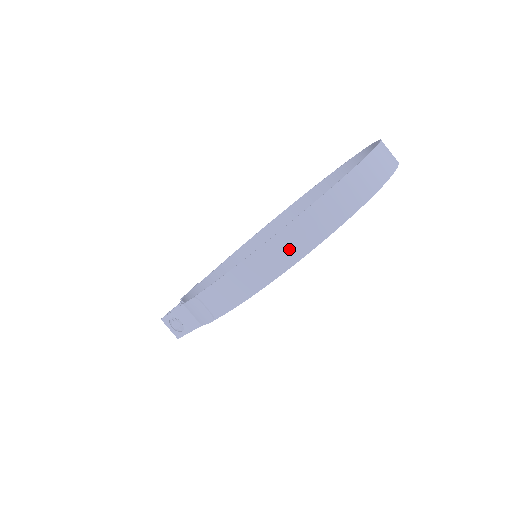
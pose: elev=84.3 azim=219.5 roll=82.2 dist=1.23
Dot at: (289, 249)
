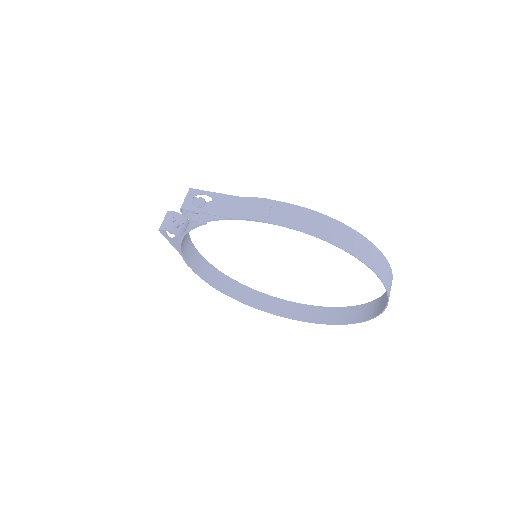
Dot at: (359, 248)
